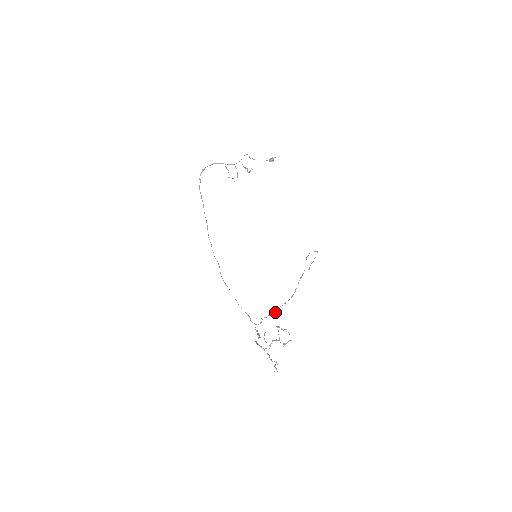
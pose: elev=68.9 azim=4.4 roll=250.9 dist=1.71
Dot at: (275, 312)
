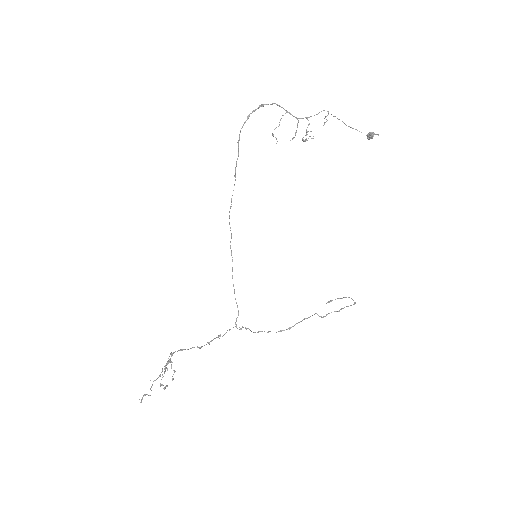
Dot at: (255, 332)
